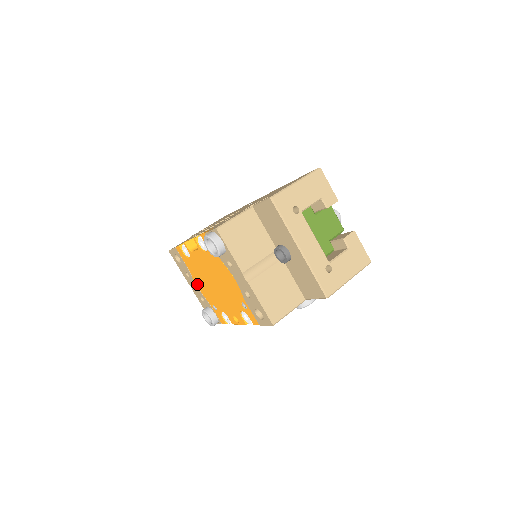
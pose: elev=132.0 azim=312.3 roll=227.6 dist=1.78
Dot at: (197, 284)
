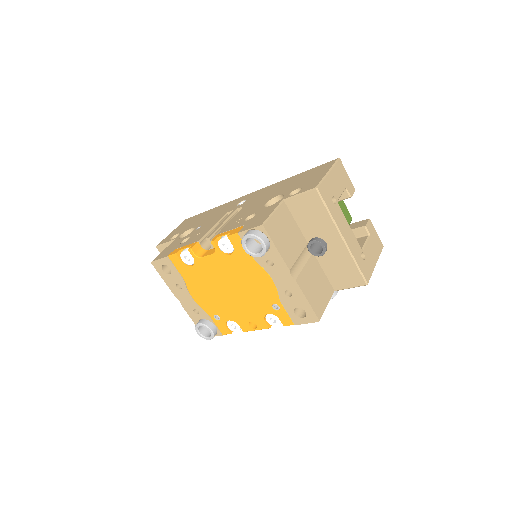
Dot at: (193, 295)
